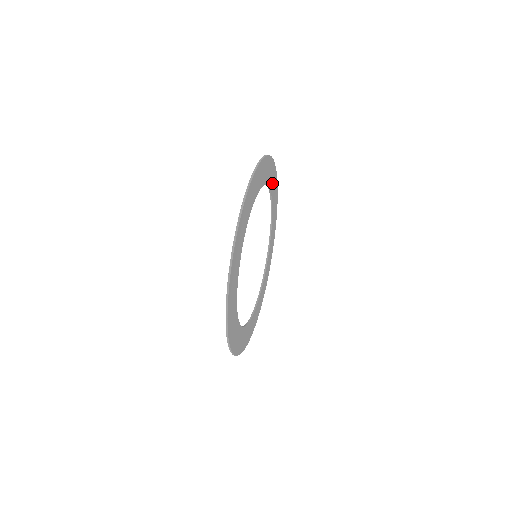
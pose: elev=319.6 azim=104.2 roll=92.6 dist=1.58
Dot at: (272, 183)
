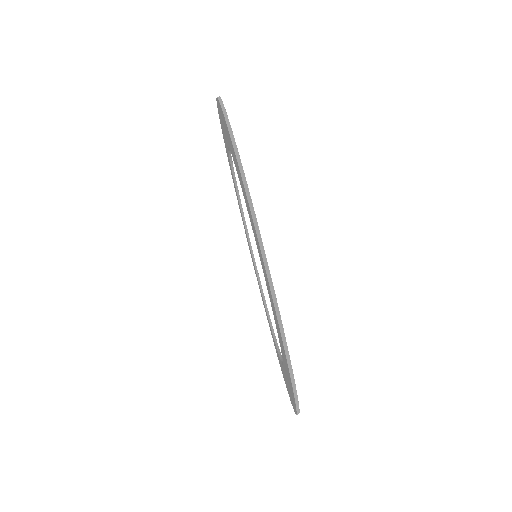
Dot at: occluded
